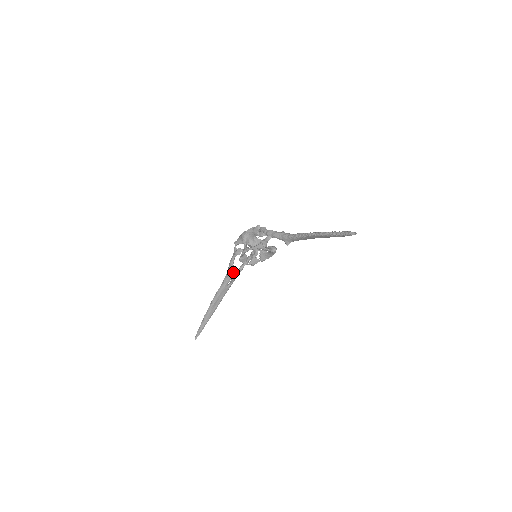
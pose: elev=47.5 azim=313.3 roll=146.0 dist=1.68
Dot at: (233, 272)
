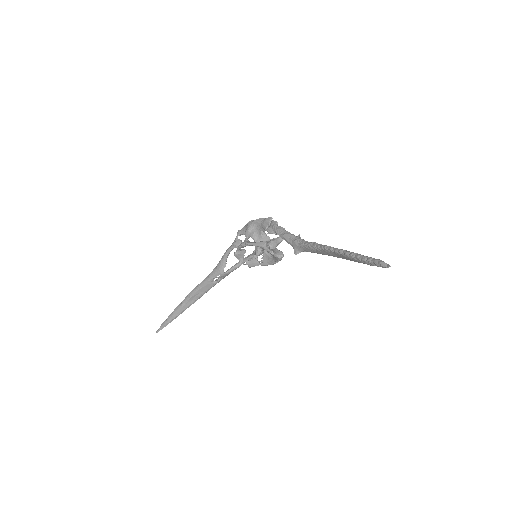
Dot at: (224, 267)
